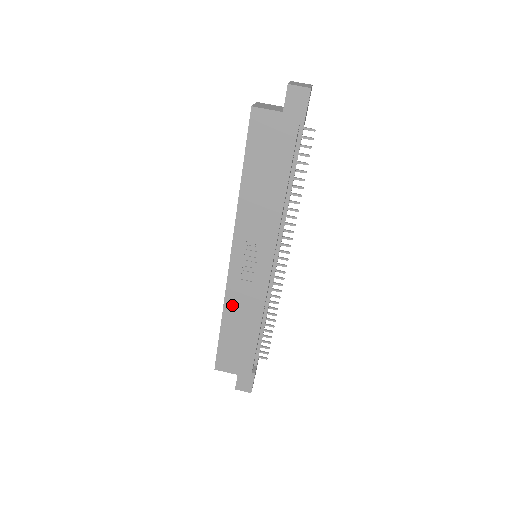
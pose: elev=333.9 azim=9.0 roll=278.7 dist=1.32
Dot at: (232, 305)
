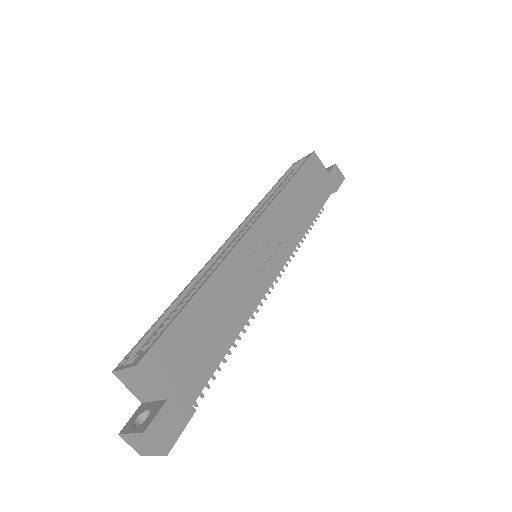
Dot at: (225, 277)
